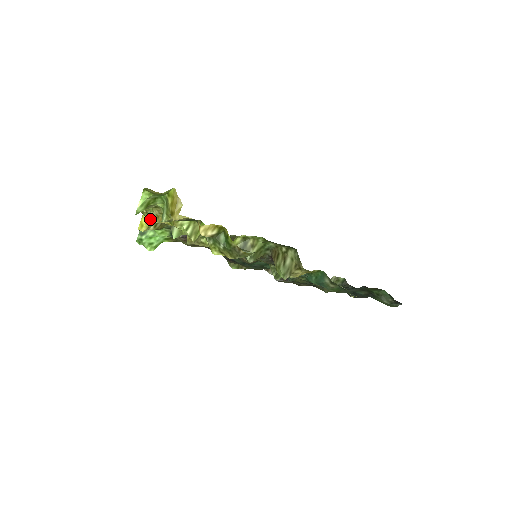
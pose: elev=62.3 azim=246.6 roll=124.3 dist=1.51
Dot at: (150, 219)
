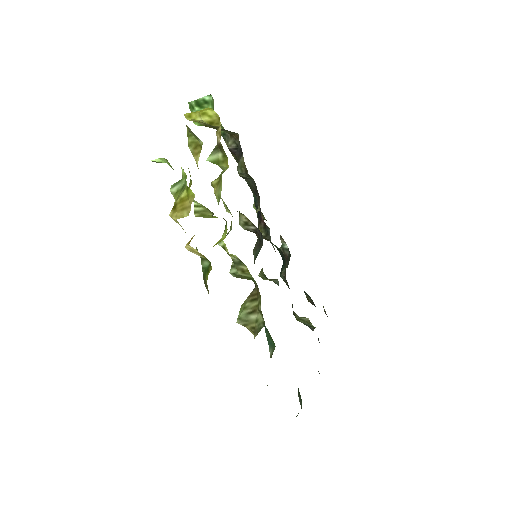
Dot at: (188, 139)
